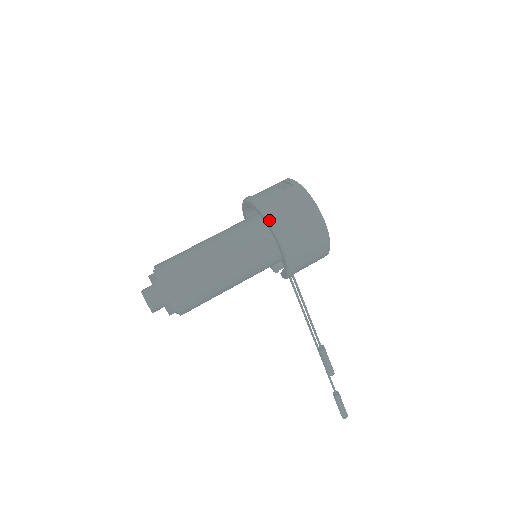
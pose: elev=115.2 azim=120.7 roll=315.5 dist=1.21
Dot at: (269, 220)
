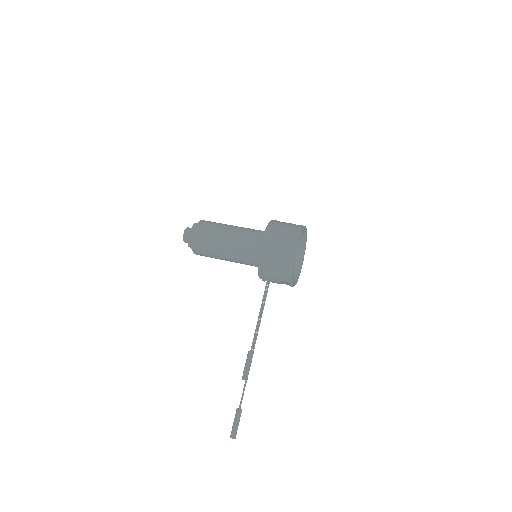
Dot at: (268, 225)
